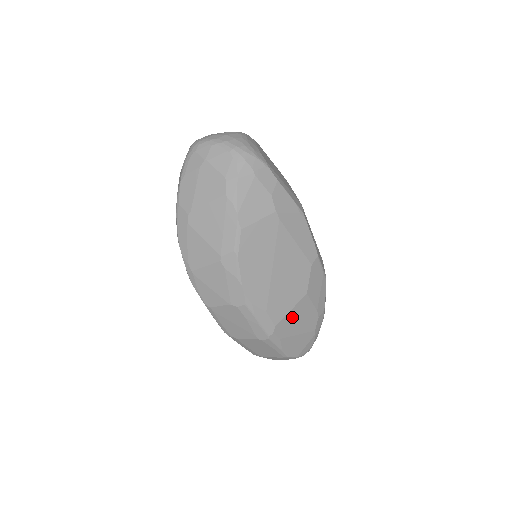
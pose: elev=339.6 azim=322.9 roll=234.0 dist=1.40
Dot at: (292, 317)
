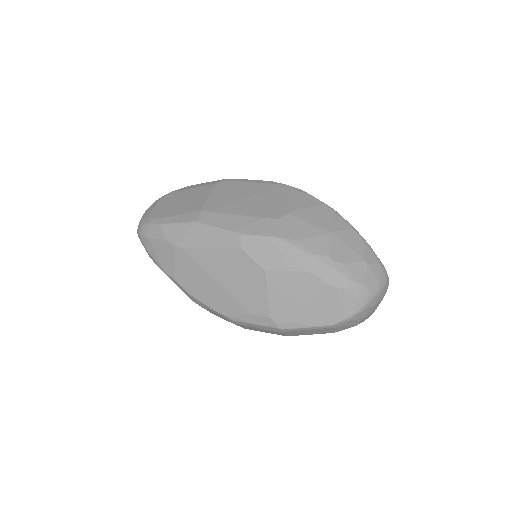
Dot at: (279, 298)
